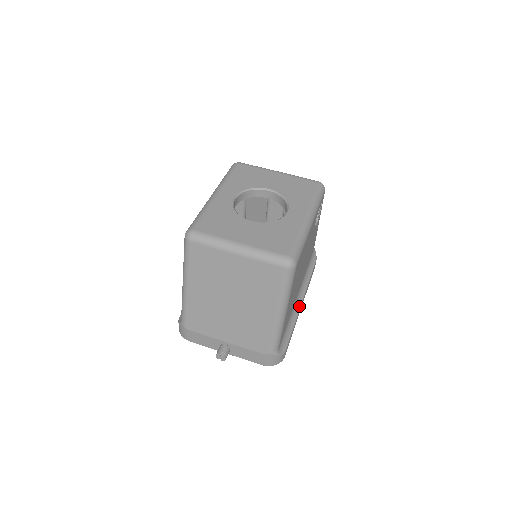
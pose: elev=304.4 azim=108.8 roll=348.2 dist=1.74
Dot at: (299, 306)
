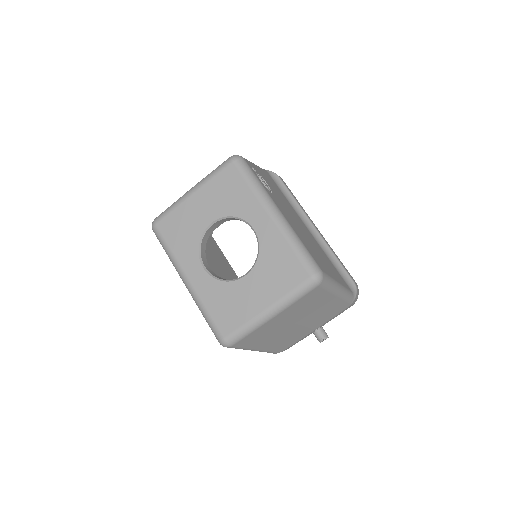
Dot at: (319, 236)
